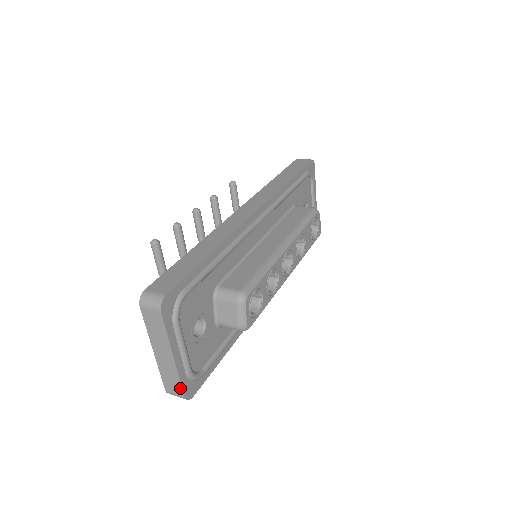
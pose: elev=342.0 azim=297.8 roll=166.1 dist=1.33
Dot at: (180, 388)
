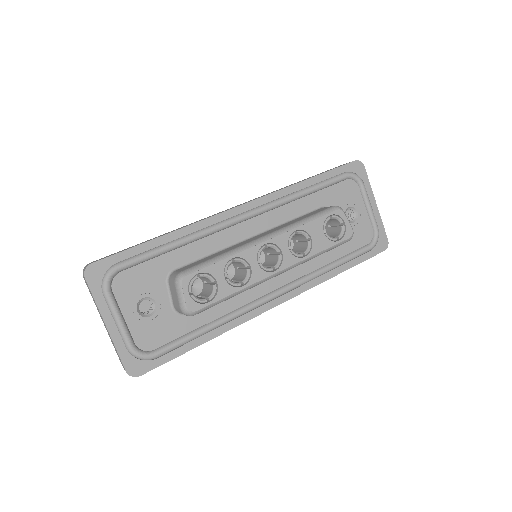
Dot at: (121, 361)
